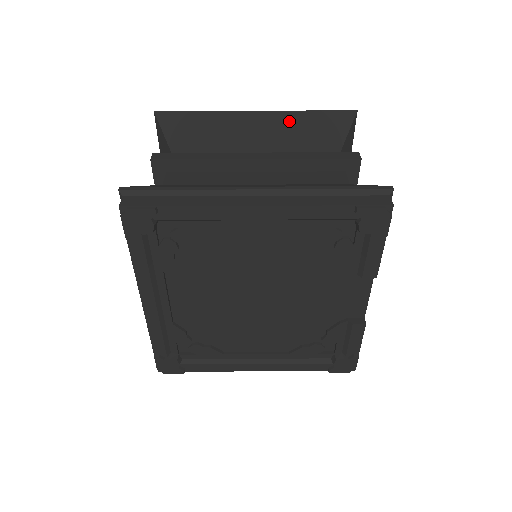
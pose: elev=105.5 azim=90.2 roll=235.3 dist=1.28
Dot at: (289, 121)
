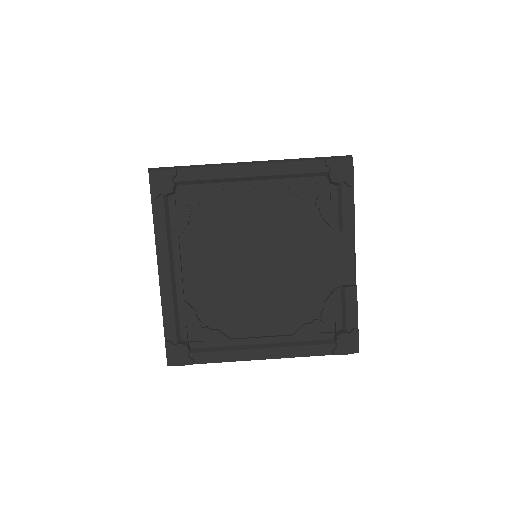
Dot at: occluded
